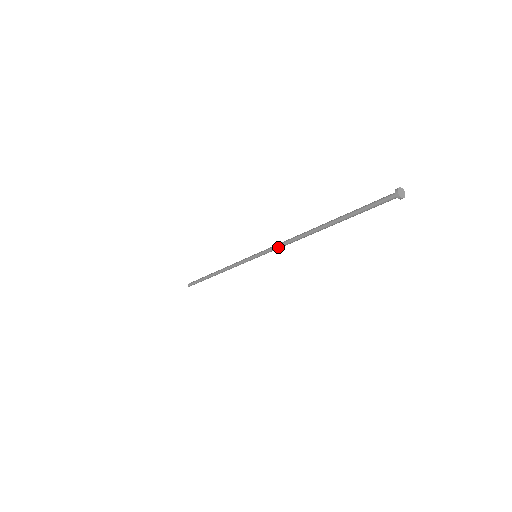
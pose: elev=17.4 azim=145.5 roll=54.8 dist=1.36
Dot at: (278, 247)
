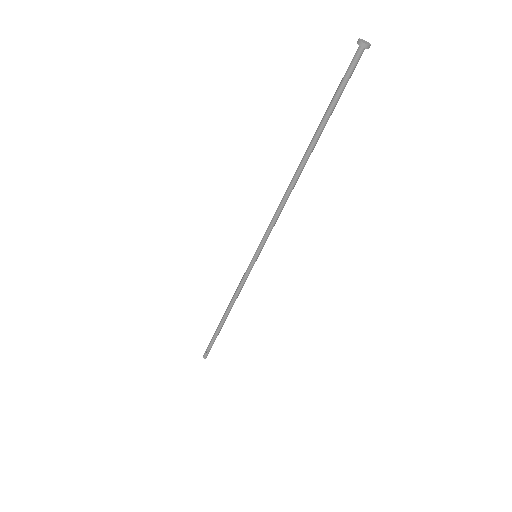
Dot at: (273, 223)
